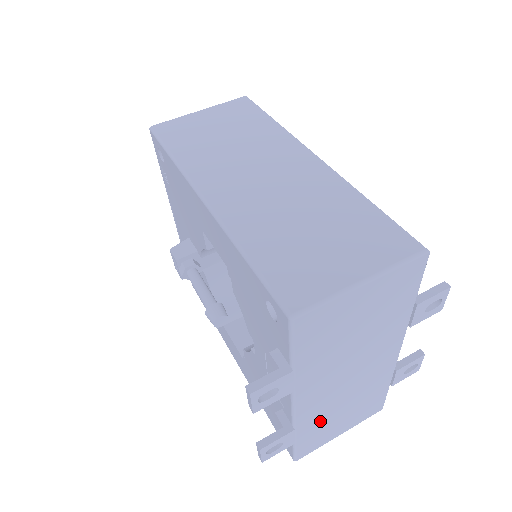
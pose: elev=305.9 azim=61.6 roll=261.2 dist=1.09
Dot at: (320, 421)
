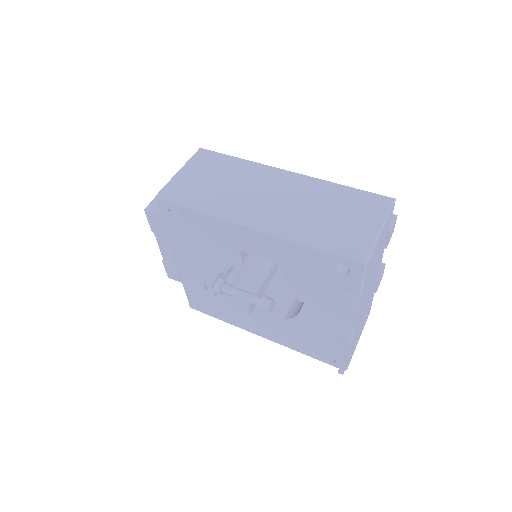
Dot at: (357, 333)
